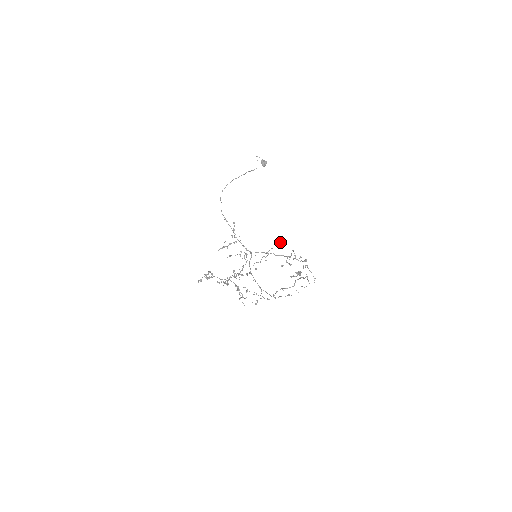
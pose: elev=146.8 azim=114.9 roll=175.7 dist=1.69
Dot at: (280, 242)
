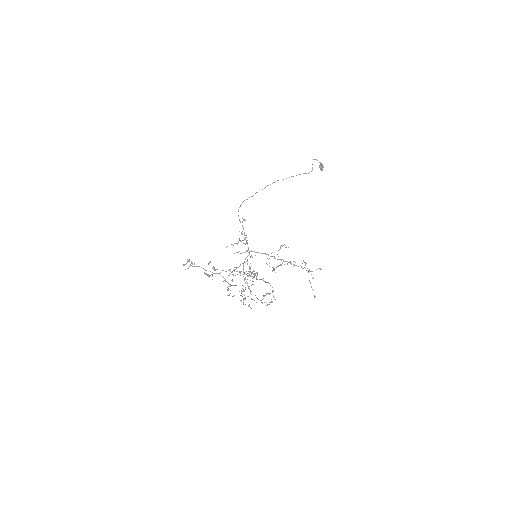
Dot at: (283, 245)
